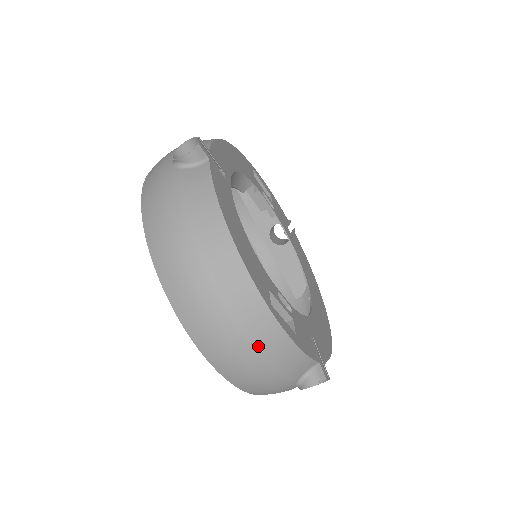
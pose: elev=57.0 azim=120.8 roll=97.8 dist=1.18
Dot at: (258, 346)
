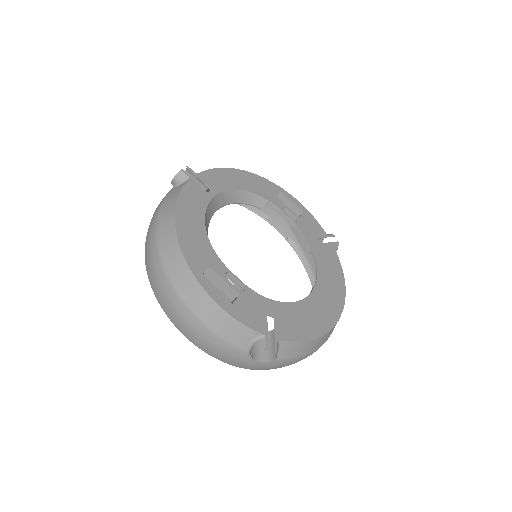
Dot at: (191, 307)
